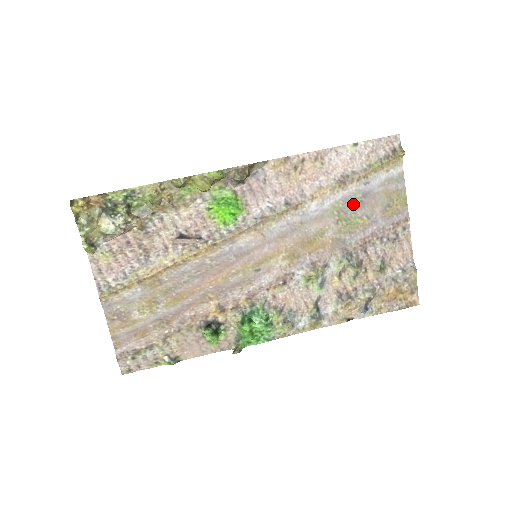
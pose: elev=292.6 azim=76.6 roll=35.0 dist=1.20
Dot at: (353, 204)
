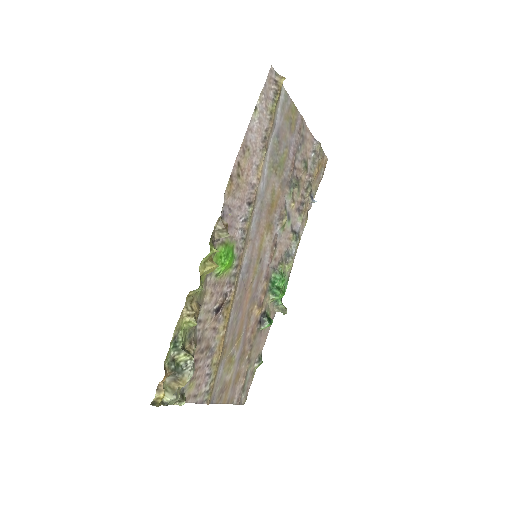
Dot at: (276, 150)
